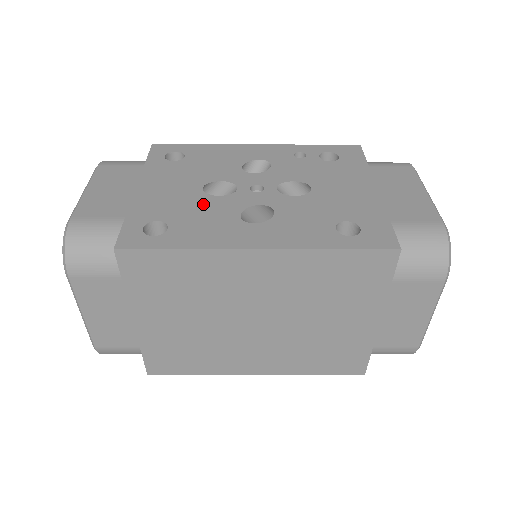
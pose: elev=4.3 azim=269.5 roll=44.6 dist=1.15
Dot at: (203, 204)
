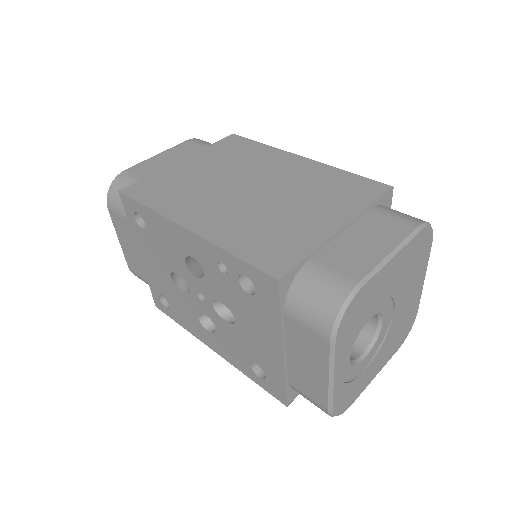
Dot at: (177, 295)
